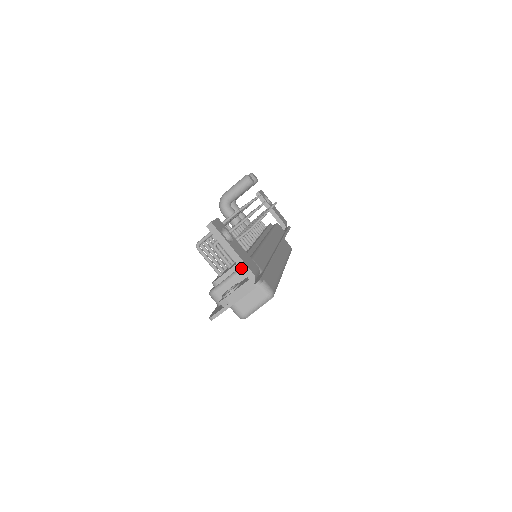
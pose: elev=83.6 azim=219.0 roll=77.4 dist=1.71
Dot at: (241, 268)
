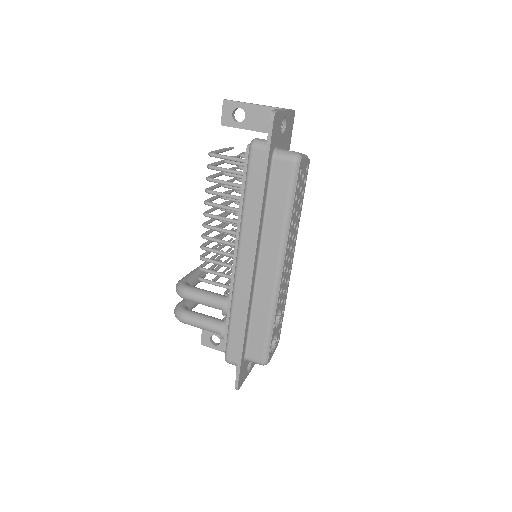
Dot at: (271, 107)
